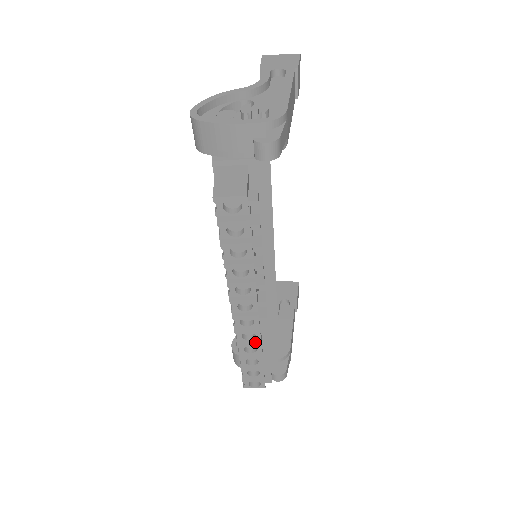
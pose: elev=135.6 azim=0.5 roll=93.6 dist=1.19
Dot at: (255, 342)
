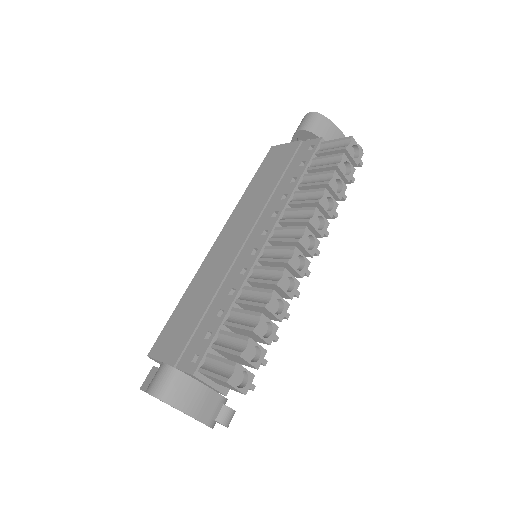
Dot at: (284, 300)
